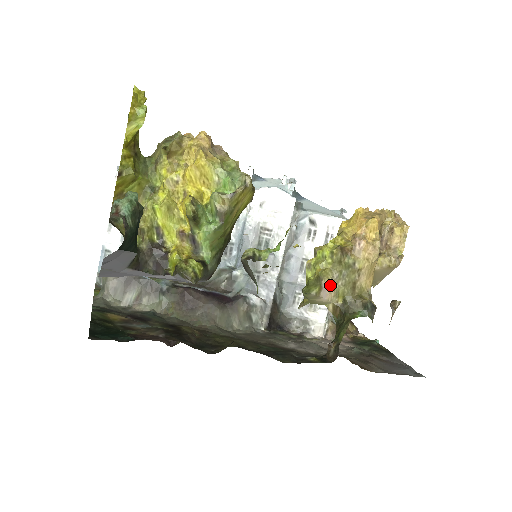
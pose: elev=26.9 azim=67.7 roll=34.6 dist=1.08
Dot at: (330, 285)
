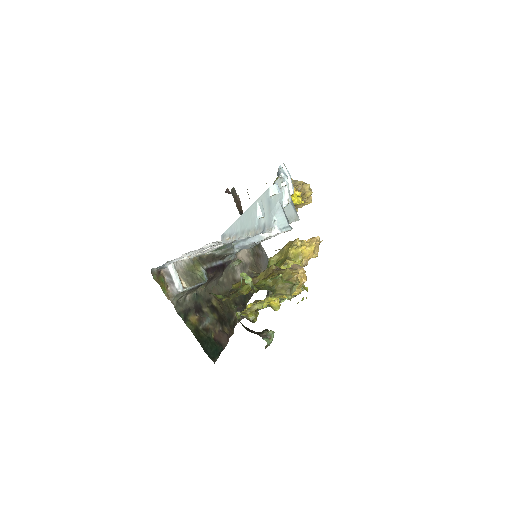
Dot at: occluded
